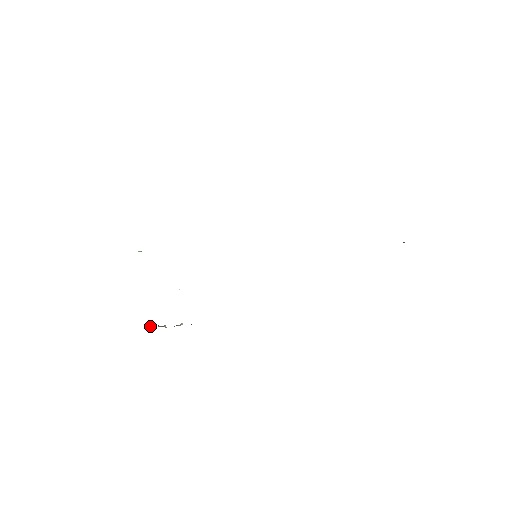
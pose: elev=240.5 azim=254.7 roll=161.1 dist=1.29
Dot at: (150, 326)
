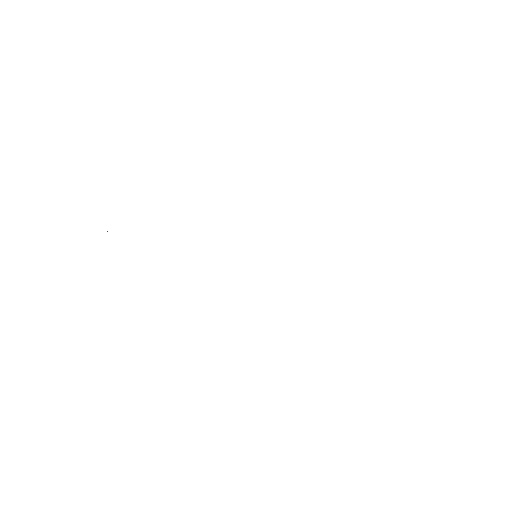
Dot at: occluded
